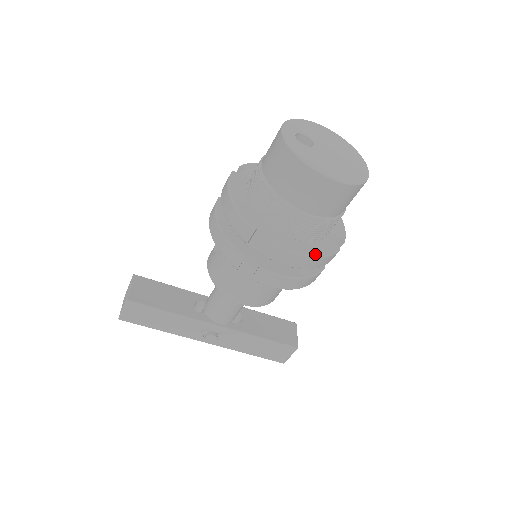
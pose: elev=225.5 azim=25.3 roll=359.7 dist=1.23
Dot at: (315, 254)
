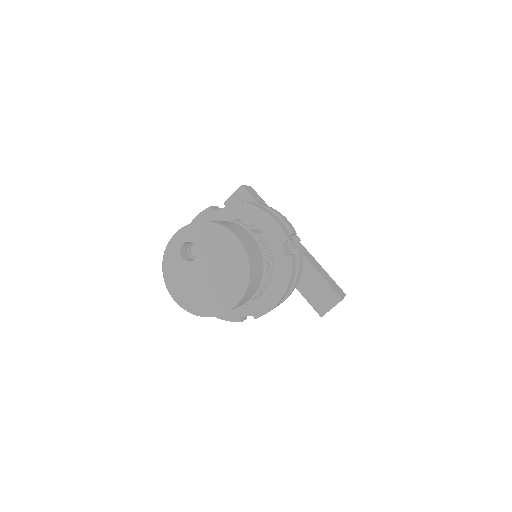
Dot at: occluded
